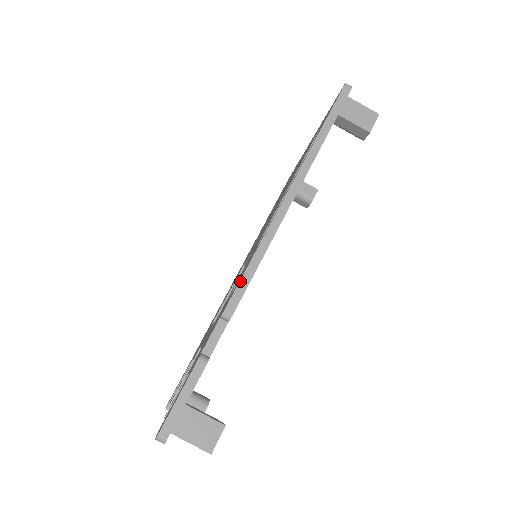
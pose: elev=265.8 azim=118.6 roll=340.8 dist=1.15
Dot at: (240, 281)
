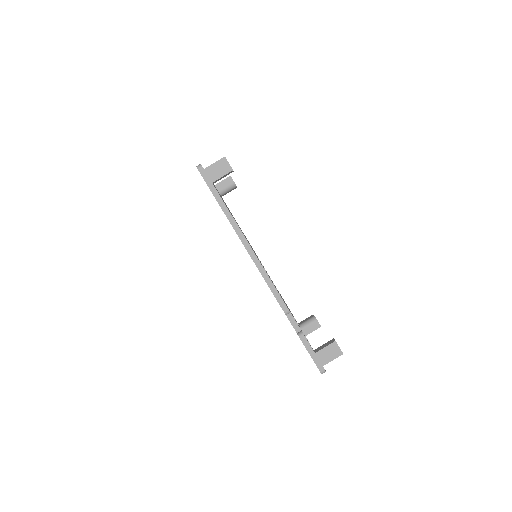
Dot at: (275, 297)
